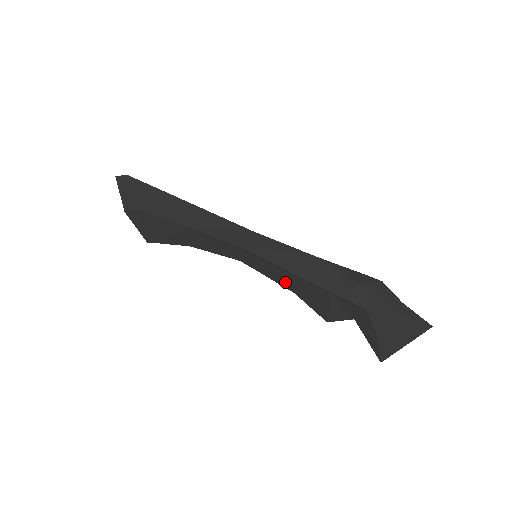
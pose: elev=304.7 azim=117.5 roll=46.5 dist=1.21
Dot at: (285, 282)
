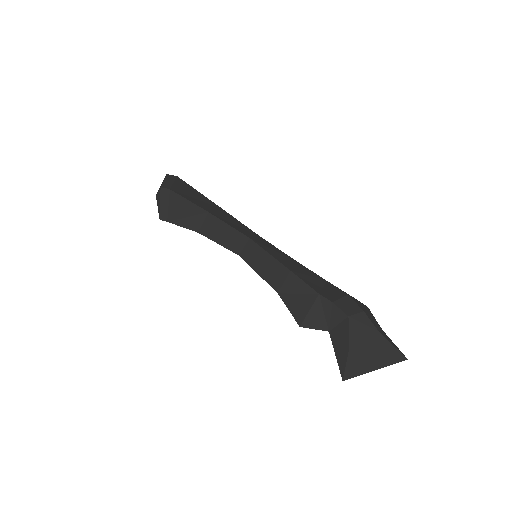
Dot at: (274, 280)
